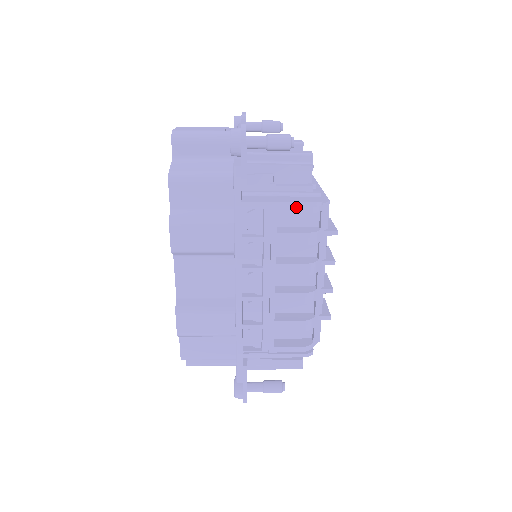
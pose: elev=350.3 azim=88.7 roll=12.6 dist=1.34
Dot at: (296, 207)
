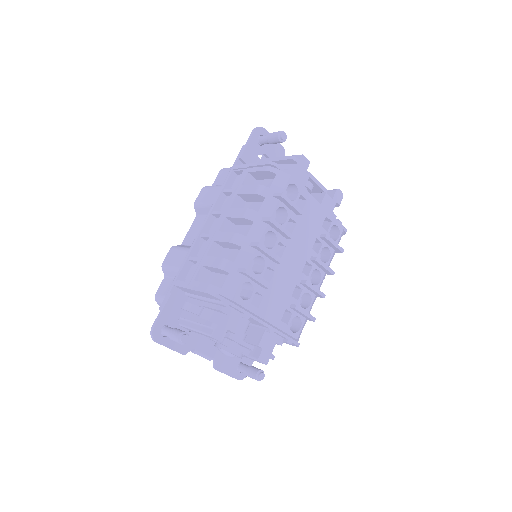
Dot at: (260, 167)
